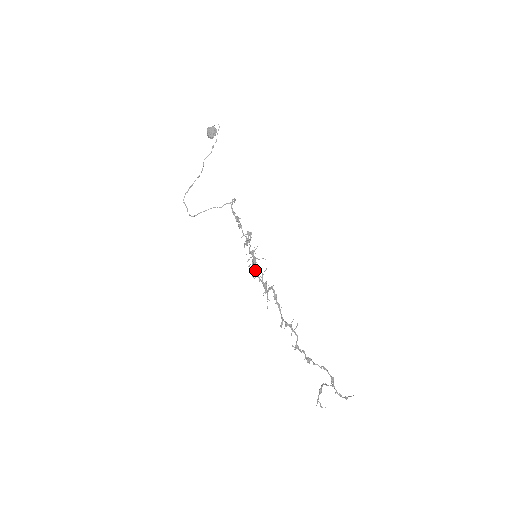
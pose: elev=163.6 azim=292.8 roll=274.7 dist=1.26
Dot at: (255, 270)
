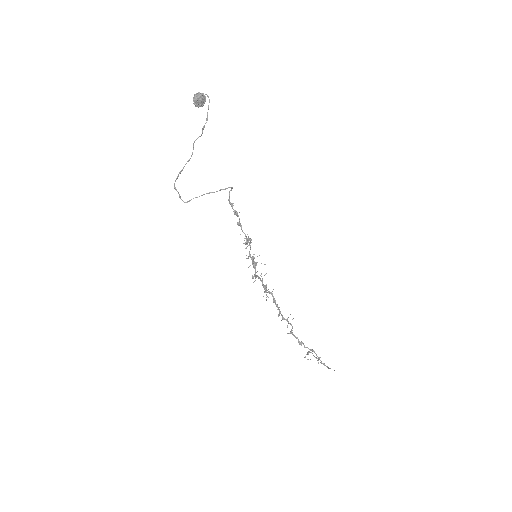
Dot at: (255, 276)
